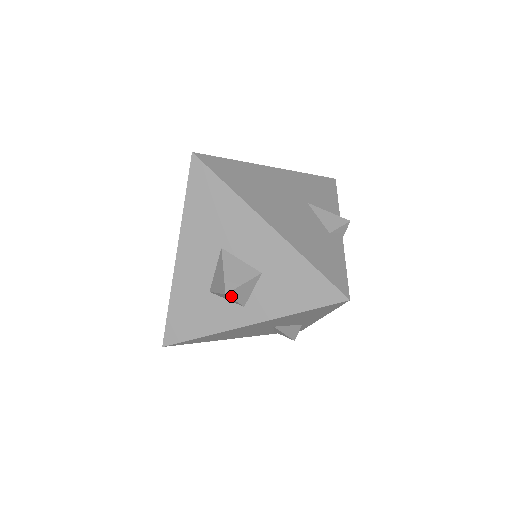
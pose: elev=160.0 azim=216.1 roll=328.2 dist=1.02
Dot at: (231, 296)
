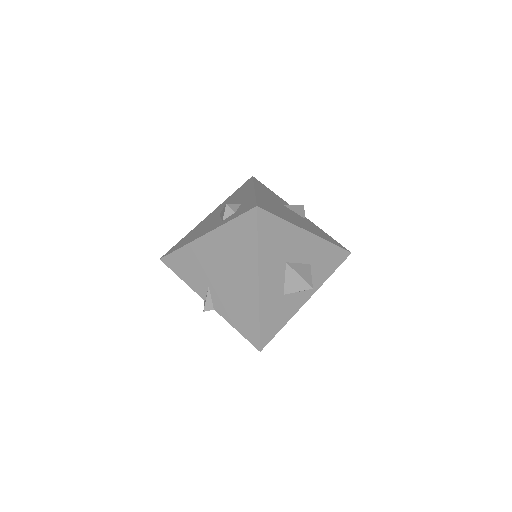
Dot at: (311, 288)
